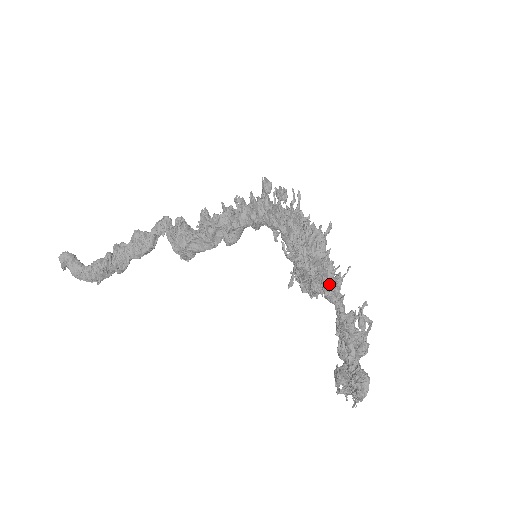
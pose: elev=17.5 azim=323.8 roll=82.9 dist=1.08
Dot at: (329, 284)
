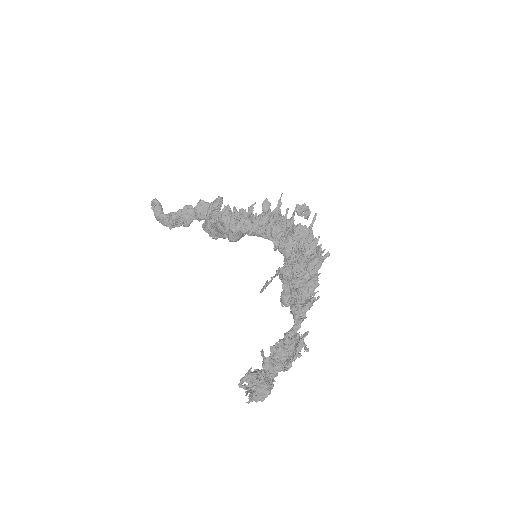
Dot at: (293, 303)
